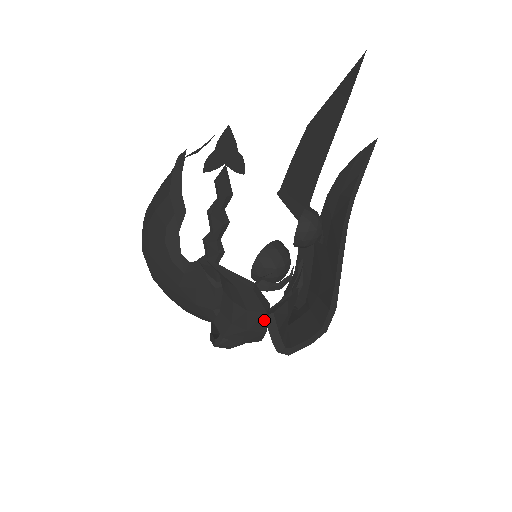
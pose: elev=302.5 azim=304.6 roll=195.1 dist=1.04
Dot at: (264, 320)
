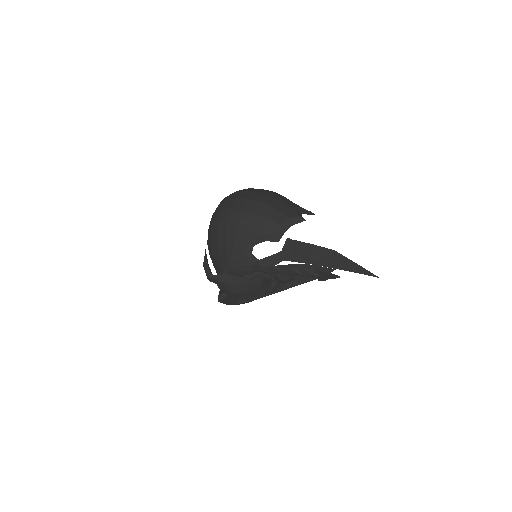
Dot at: (243, 298)
